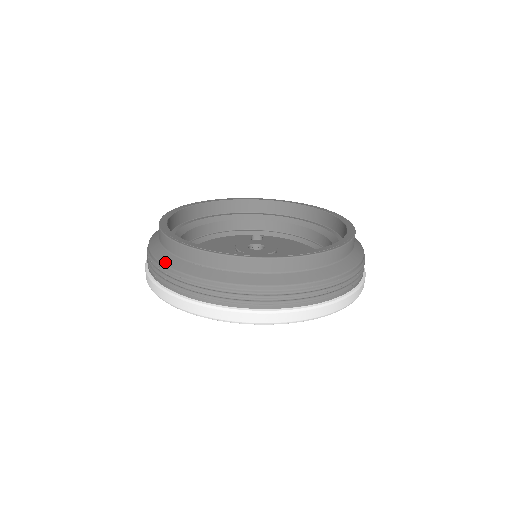
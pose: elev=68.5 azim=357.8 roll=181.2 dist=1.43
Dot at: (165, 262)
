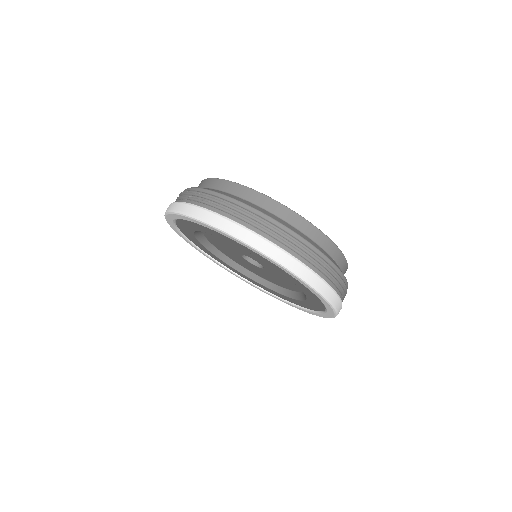
Dot at: (218, 191)
